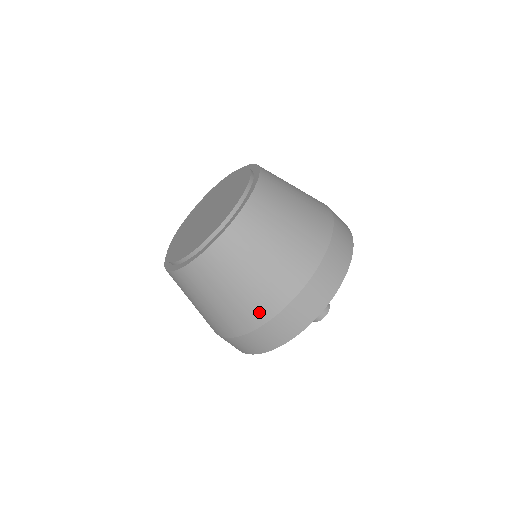
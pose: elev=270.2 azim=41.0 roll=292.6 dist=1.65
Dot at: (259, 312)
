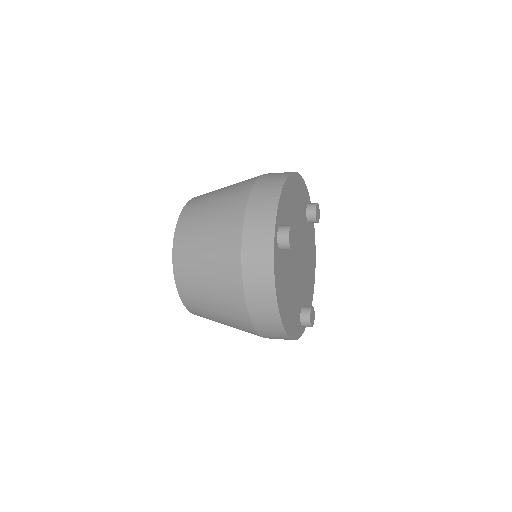
Dot at: (231, 274)
